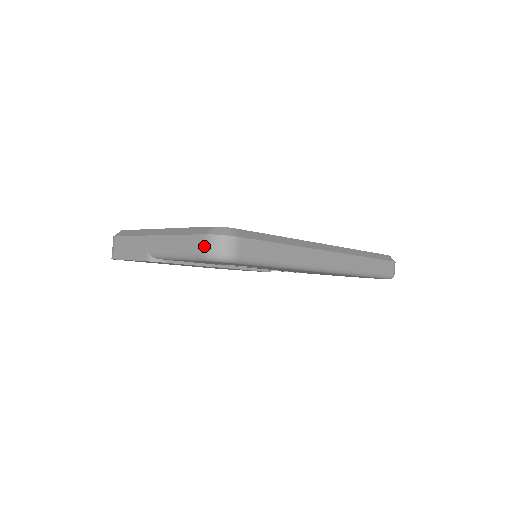
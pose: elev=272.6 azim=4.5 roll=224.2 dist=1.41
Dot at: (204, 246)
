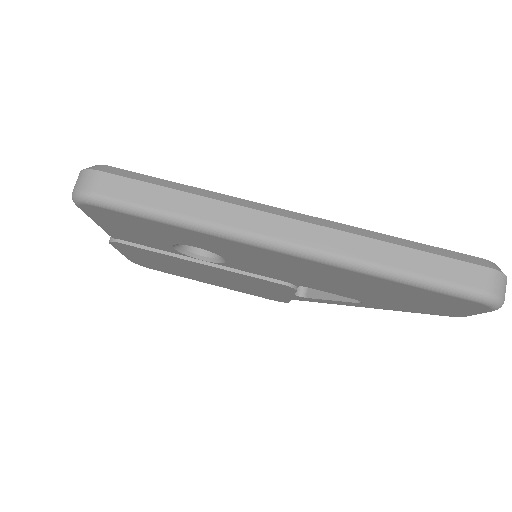
Dot at: occluded
